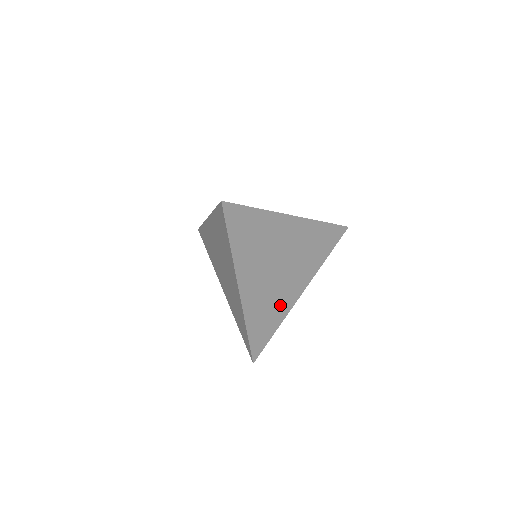
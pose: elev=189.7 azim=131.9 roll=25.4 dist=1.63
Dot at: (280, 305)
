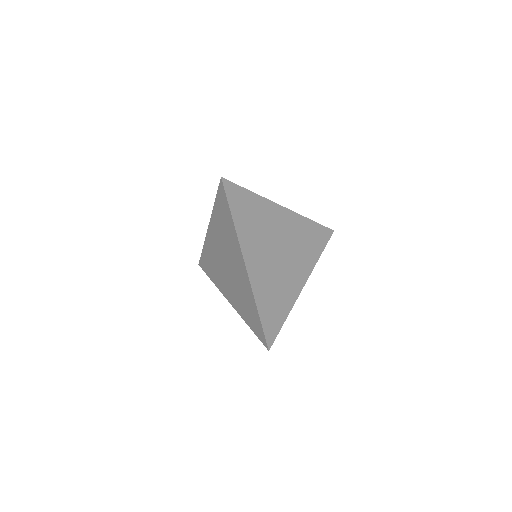
Dot at: occluded
